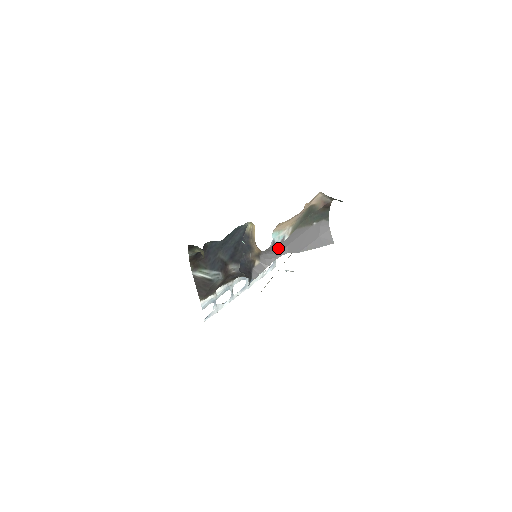
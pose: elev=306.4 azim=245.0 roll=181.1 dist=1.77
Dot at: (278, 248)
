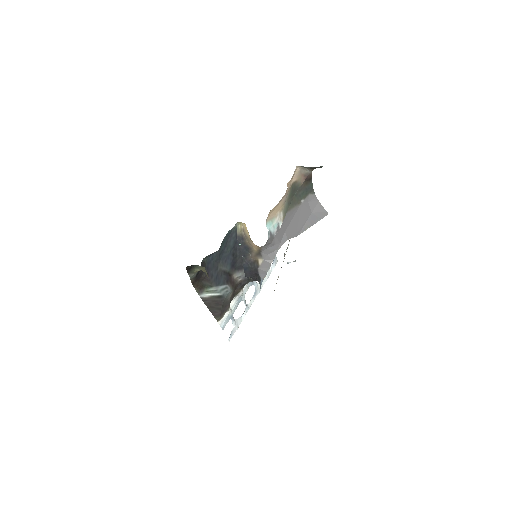
Dot at: (276, 238)
